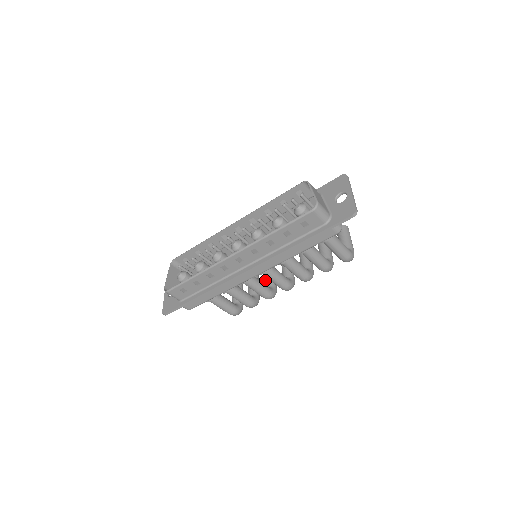
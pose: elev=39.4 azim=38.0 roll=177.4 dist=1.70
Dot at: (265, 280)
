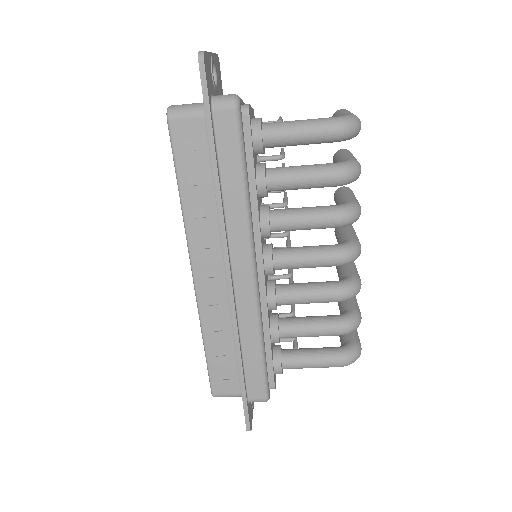
Dot at: occluded
